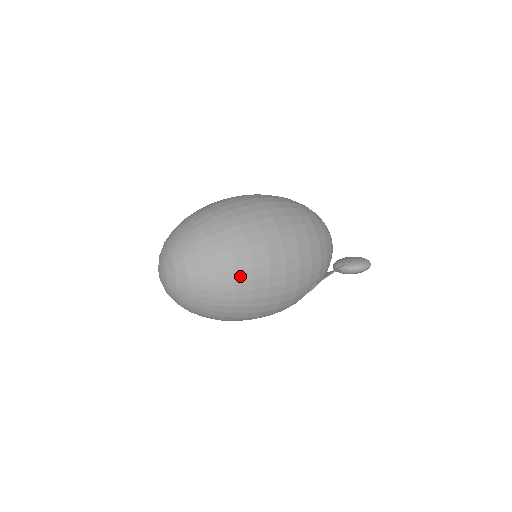
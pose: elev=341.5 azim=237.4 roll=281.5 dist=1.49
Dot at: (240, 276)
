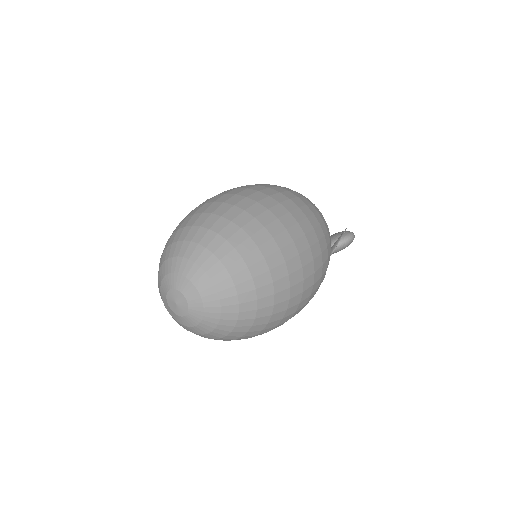
Dot at: (271, 263)
